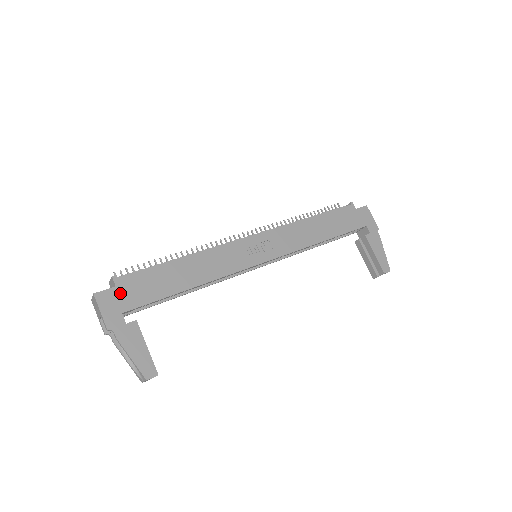
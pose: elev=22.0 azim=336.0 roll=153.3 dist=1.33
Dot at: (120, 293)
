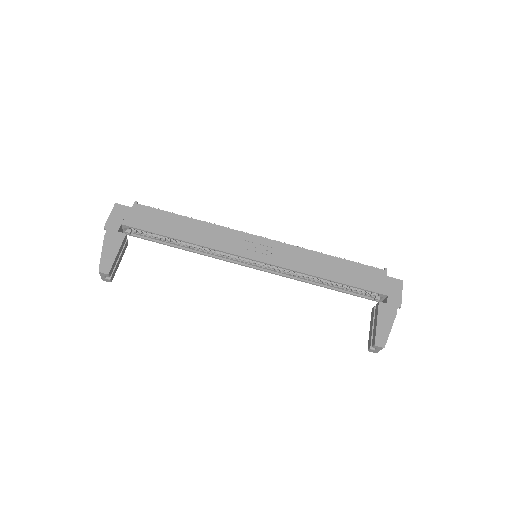
Dot at: (131, 213)
